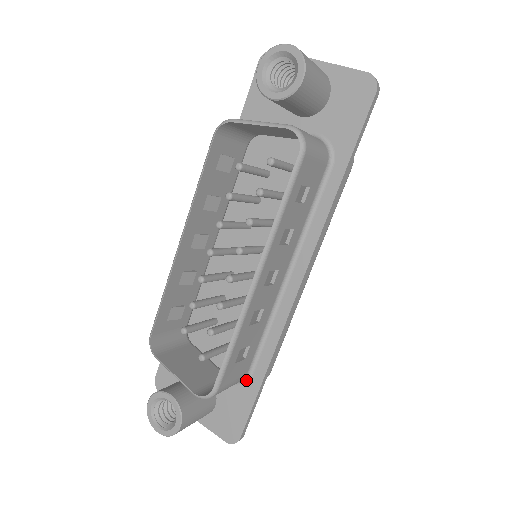
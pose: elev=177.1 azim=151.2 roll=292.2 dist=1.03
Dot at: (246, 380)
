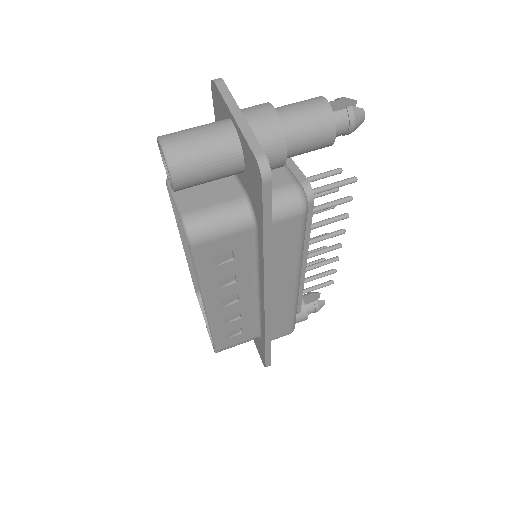
Dot at: (260, 338)
